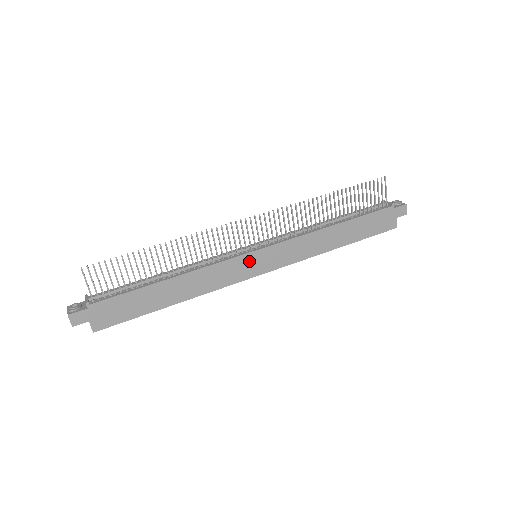
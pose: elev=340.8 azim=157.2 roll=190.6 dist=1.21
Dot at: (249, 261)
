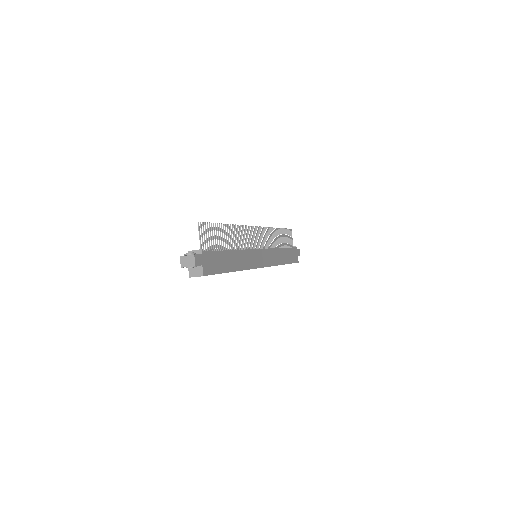
Dot at: (258, 255)
